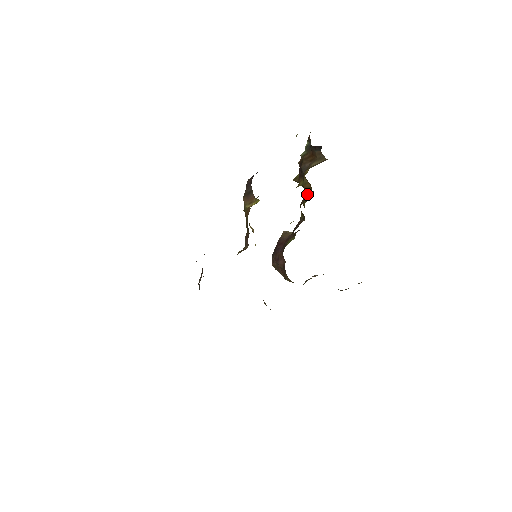
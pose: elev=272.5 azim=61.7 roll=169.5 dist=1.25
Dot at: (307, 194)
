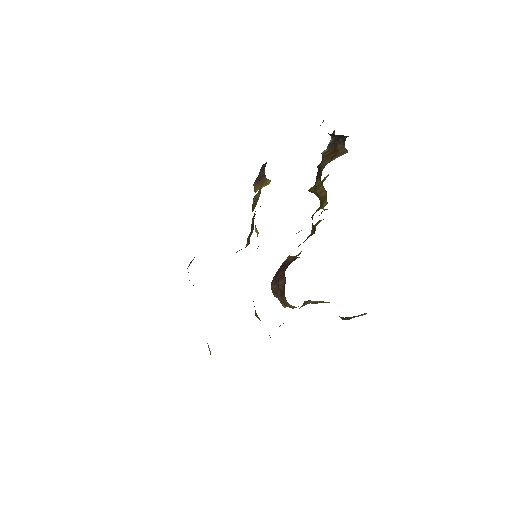
Dot at: (321, 203)
